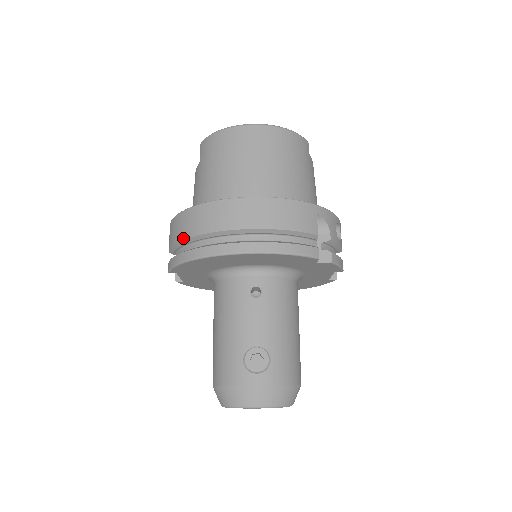
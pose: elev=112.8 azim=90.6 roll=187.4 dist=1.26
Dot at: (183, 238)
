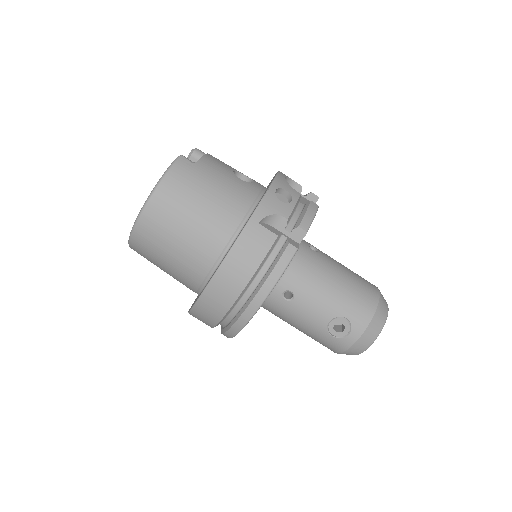
Dot at: (212, 327)
